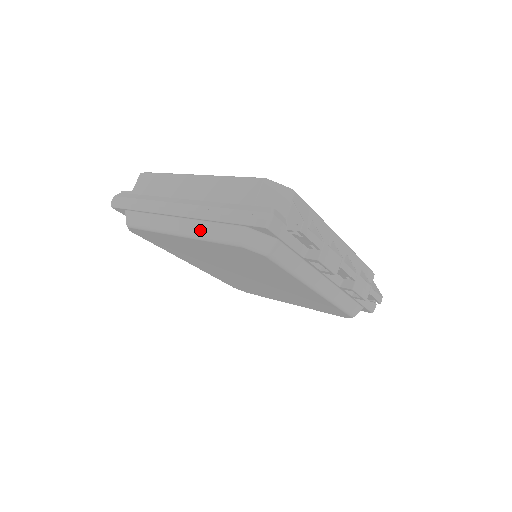
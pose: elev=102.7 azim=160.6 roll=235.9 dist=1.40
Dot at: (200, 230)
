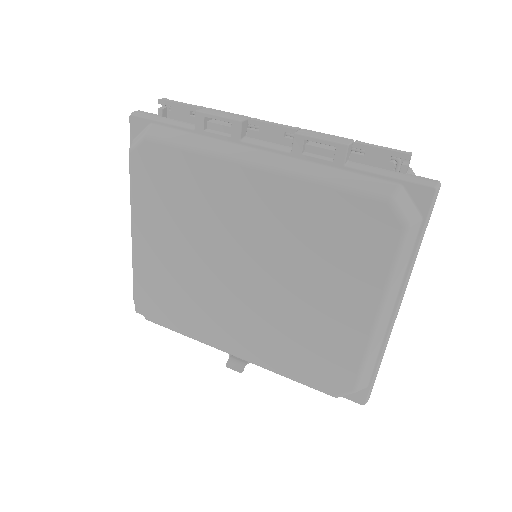
Dot at: occluded
